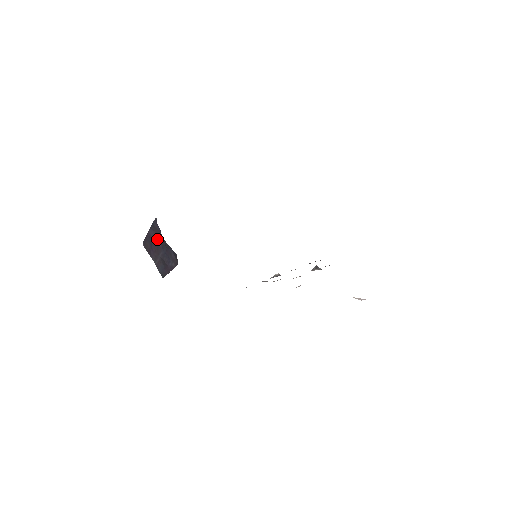
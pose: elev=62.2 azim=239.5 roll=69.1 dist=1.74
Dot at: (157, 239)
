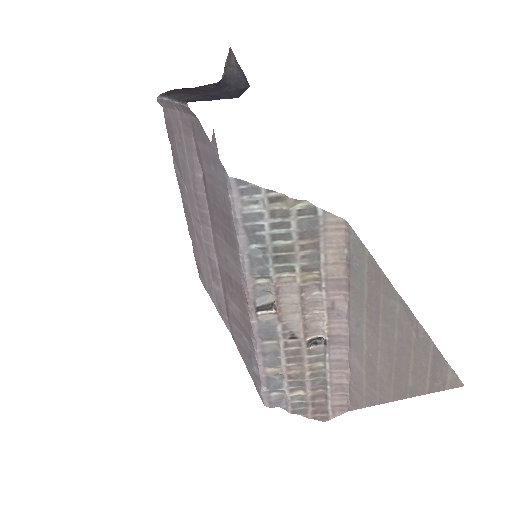
Dot at: (203, 90)
